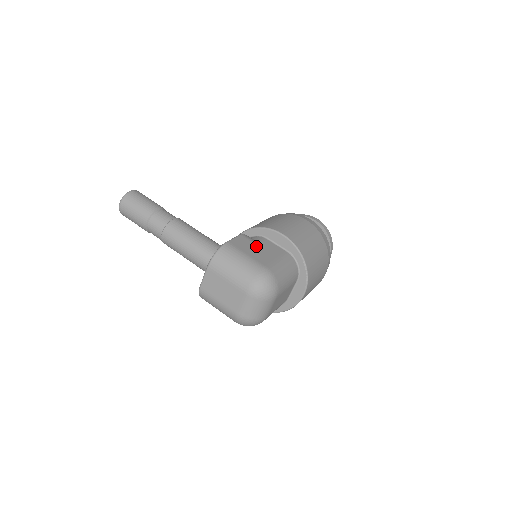
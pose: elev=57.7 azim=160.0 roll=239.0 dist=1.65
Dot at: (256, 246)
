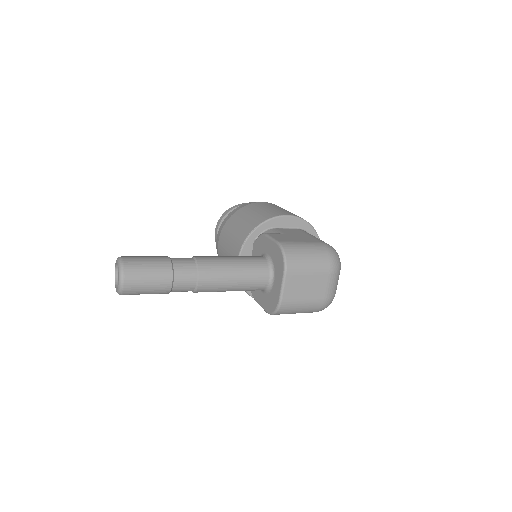
Dot at: (288, 235)
